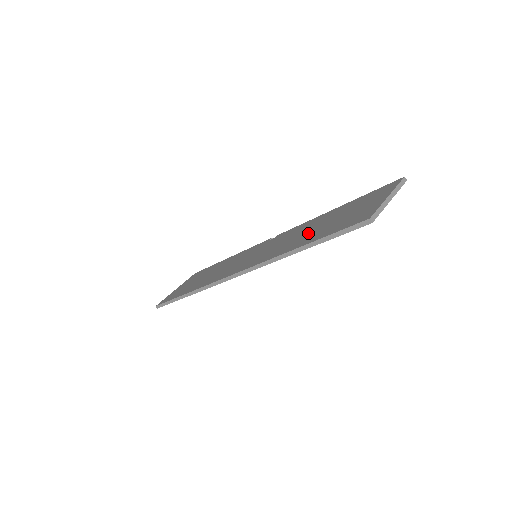
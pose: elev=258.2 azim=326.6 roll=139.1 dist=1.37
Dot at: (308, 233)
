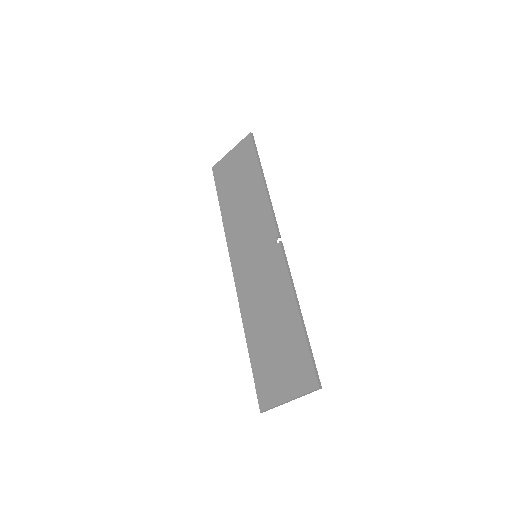
Dot at: (264, 326)
